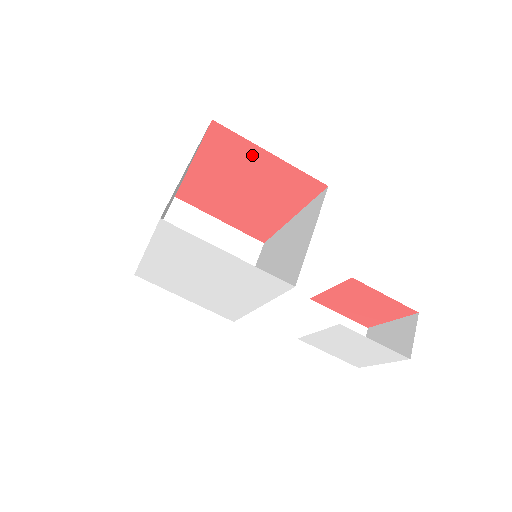
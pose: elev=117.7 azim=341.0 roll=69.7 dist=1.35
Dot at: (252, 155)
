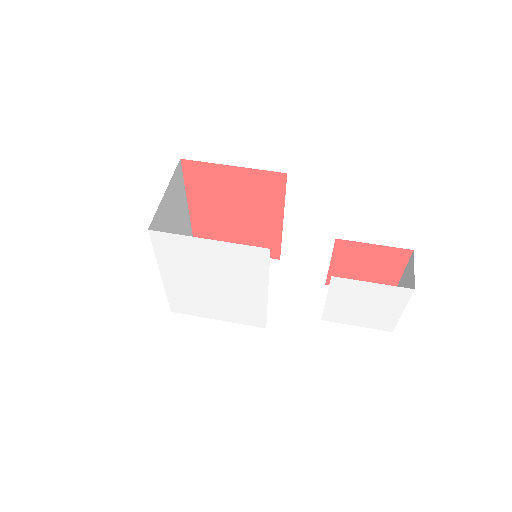
Dot at: (221, 175)
